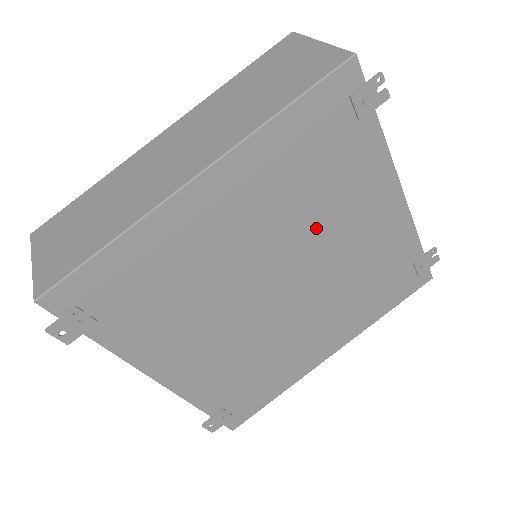
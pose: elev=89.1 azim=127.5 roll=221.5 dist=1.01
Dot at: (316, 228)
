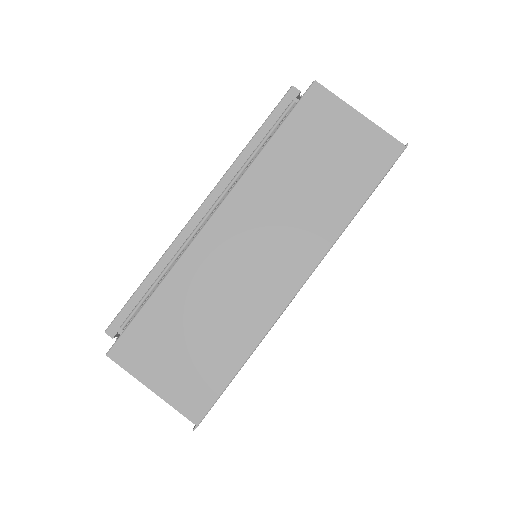
Dot at: occluded
